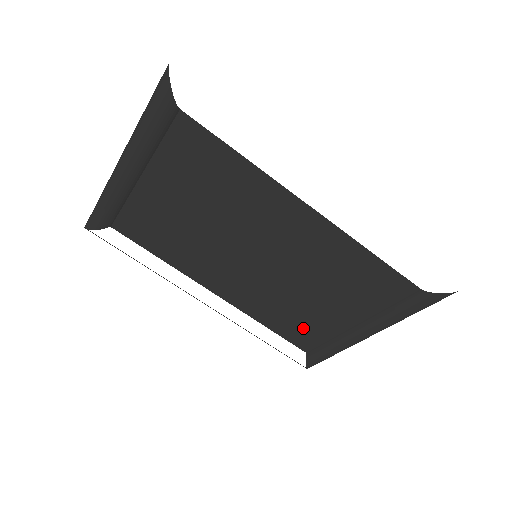
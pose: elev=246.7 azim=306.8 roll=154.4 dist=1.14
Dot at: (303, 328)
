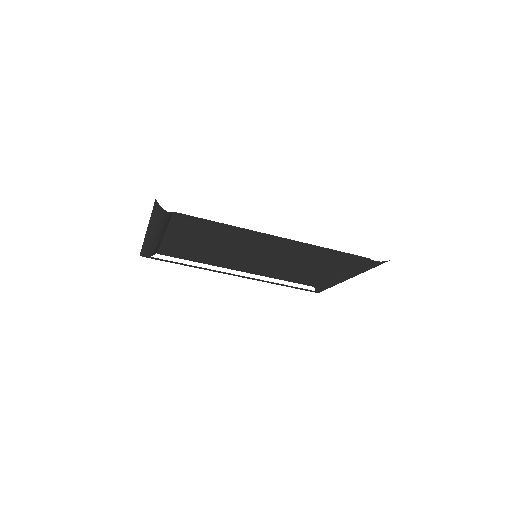
Dot at: (305, 278)
